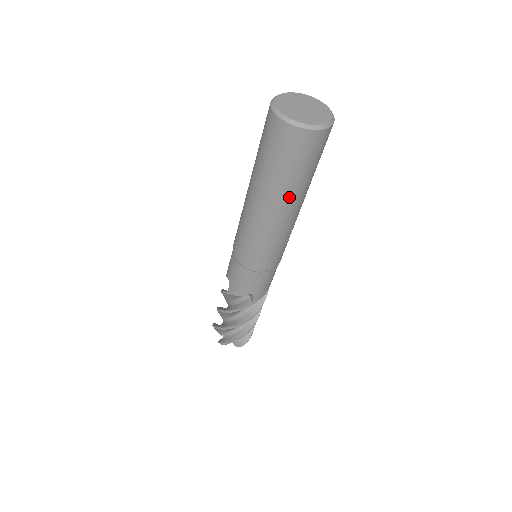
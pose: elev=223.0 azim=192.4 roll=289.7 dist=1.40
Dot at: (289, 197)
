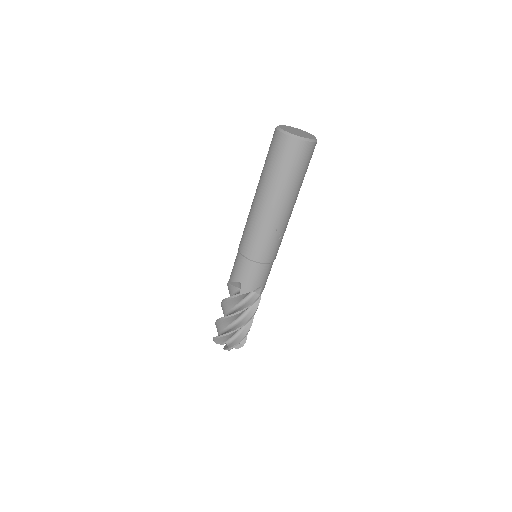
Dot at: (273, 189)
